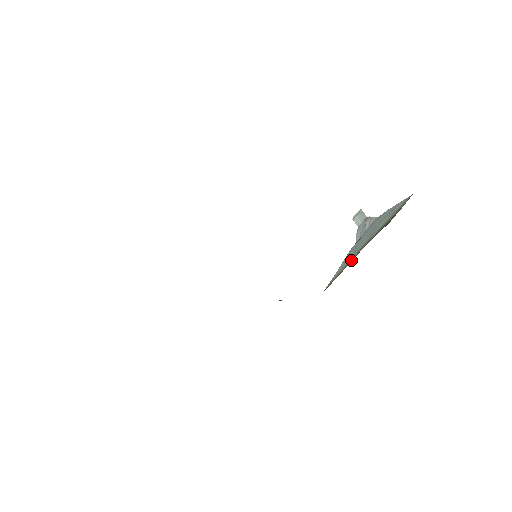
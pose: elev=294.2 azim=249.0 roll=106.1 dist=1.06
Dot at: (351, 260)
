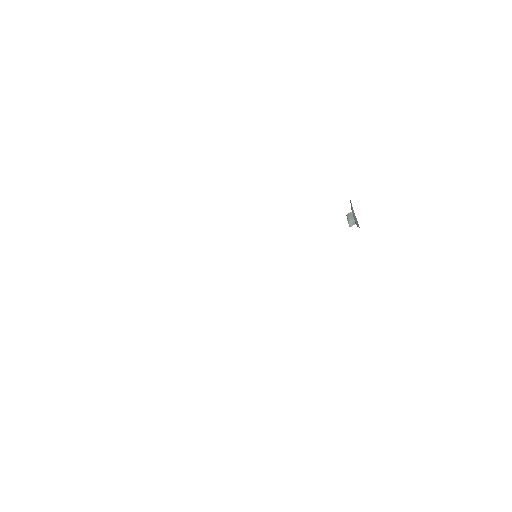
Dot at: occluded
